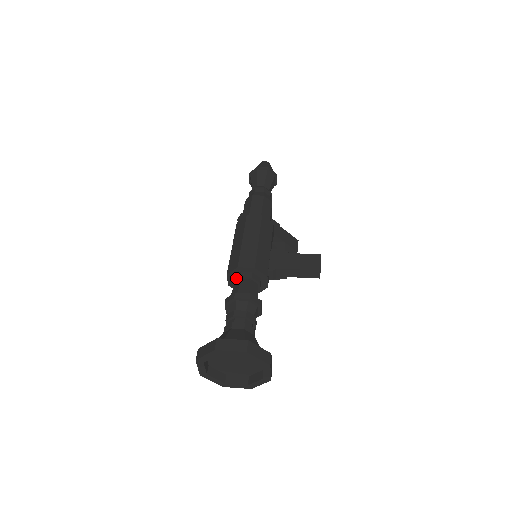
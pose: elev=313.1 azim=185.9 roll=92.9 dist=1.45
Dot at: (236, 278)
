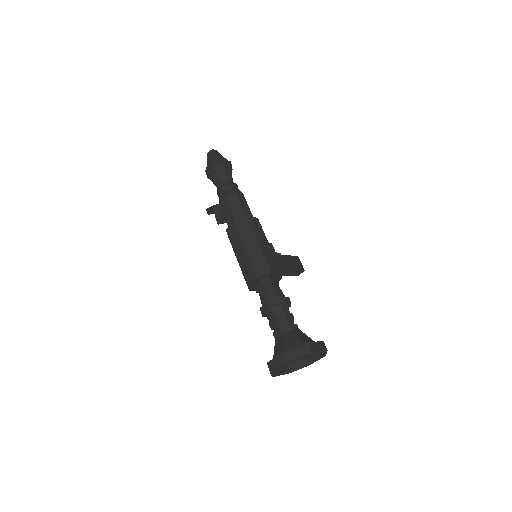
Dot at: (266, 281)
